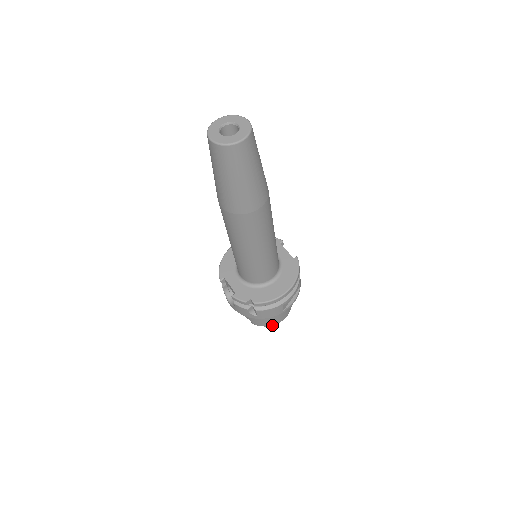
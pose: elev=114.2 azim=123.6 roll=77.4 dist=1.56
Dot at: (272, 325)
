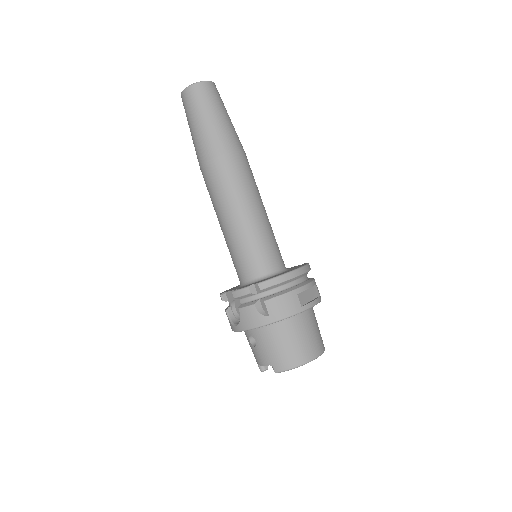
Dot at: (301, 364)
